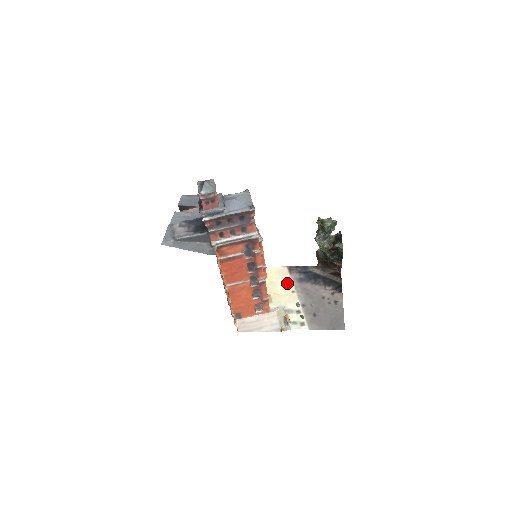
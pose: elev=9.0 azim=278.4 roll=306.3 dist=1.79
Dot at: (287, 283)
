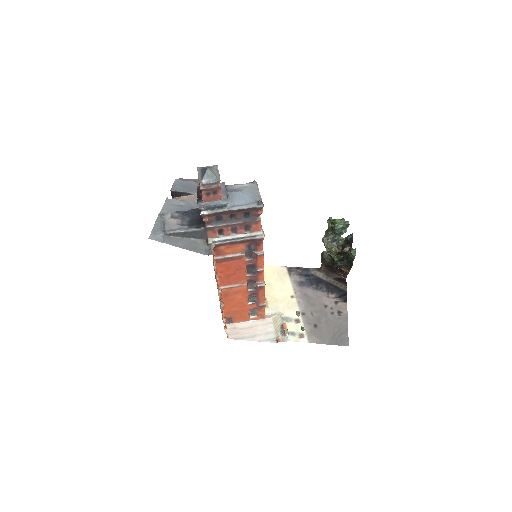
Dot at: (286, 286)
